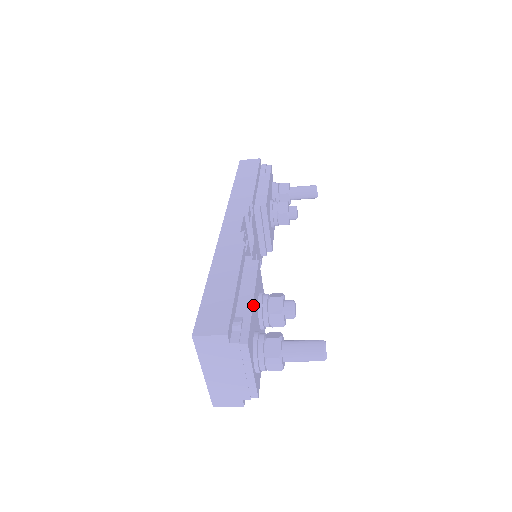
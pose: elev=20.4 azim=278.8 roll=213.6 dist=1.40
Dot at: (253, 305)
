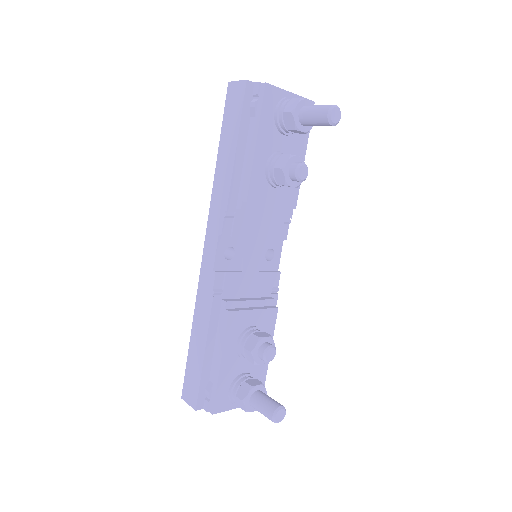
Dot at: (221, 371)
